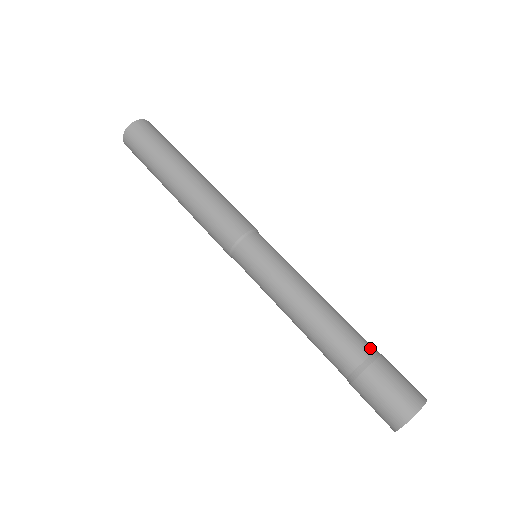
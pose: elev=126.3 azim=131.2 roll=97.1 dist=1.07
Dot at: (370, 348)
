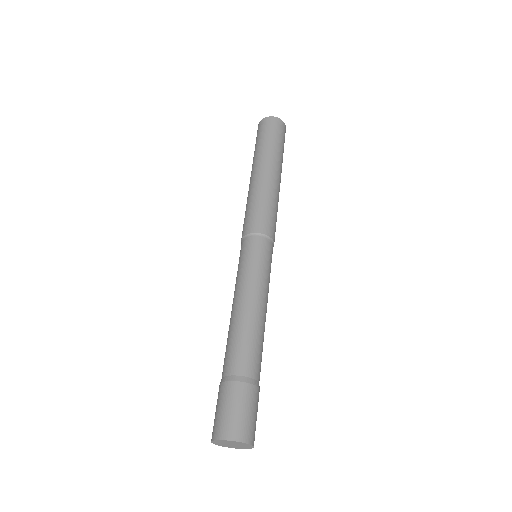
Dot at: (252, 373)
